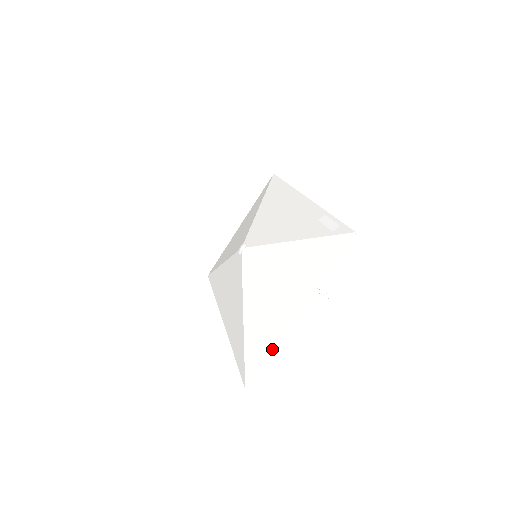
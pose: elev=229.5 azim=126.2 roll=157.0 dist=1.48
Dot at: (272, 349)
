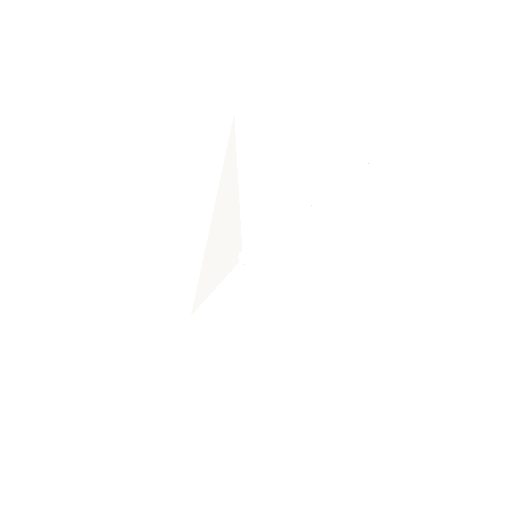
Dot at: (213, 334)
